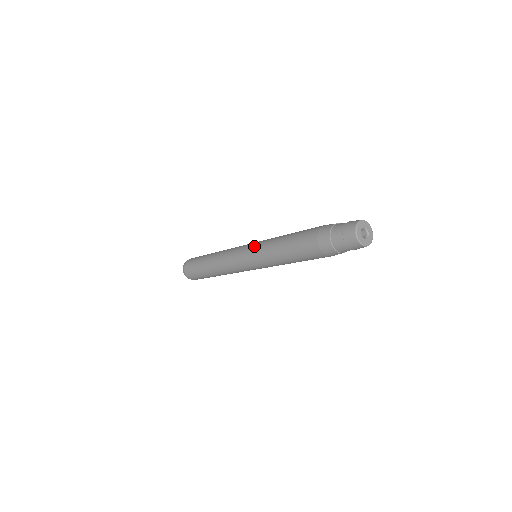
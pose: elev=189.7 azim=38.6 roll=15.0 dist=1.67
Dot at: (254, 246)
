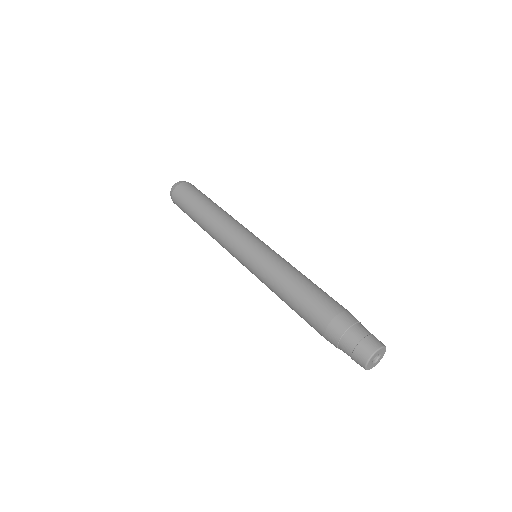
Dot at: (259, 256)
